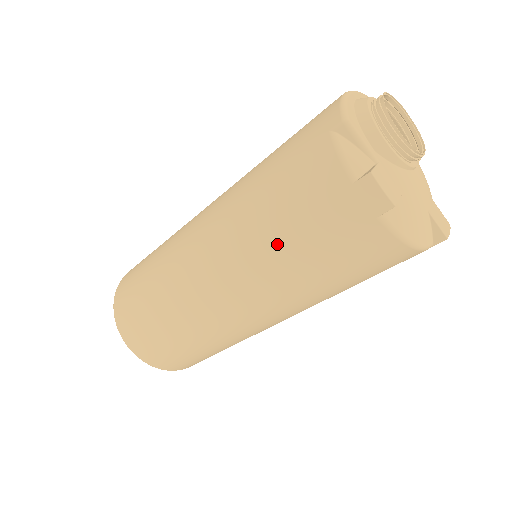
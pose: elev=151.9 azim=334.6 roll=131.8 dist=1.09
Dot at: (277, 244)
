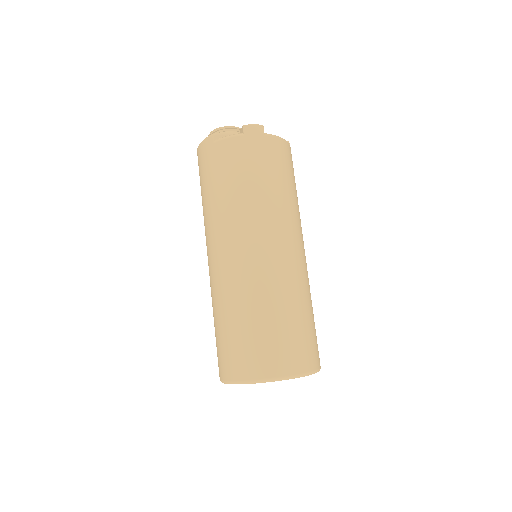
Dot at: (255, 190)
